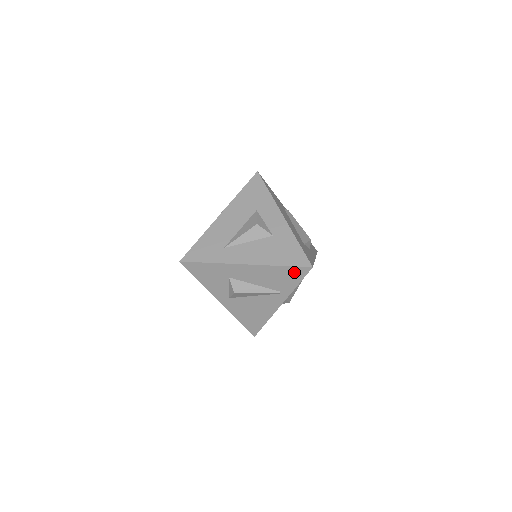
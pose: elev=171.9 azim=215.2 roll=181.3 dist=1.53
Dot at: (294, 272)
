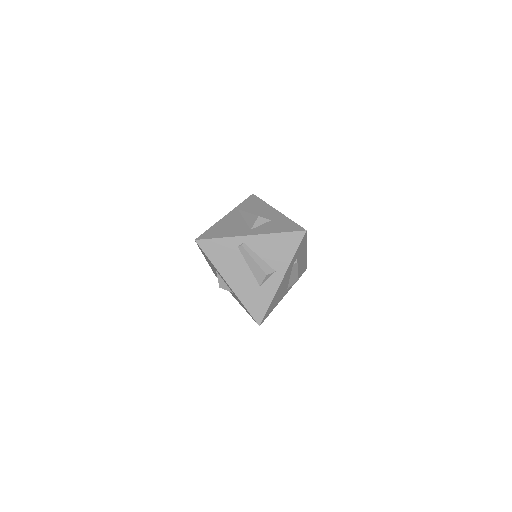
Dot at: occluded
